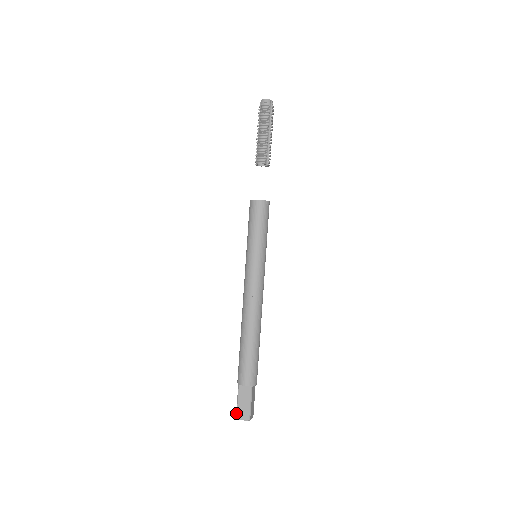
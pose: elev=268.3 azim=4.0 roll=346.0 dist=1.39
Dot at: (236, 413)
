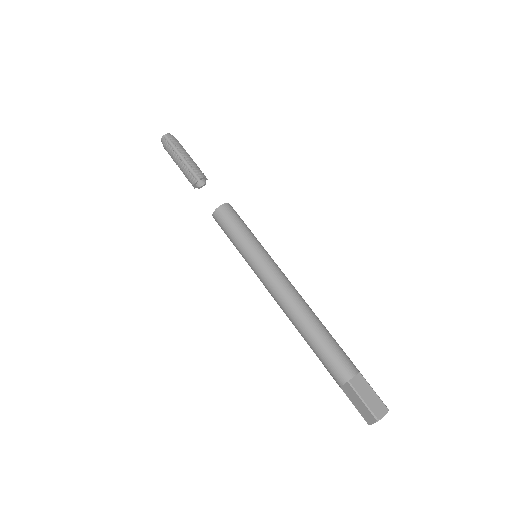
Dot at: (364, 419)
